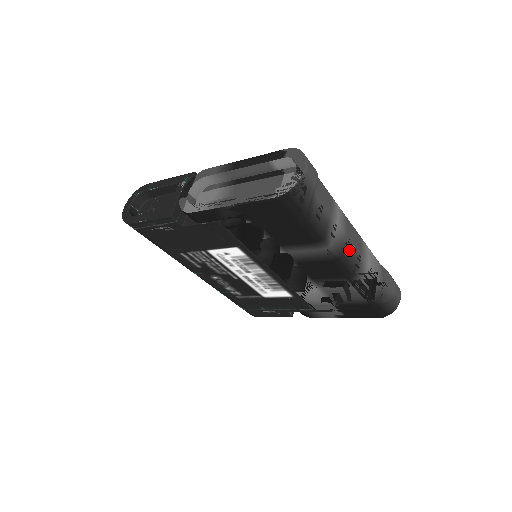
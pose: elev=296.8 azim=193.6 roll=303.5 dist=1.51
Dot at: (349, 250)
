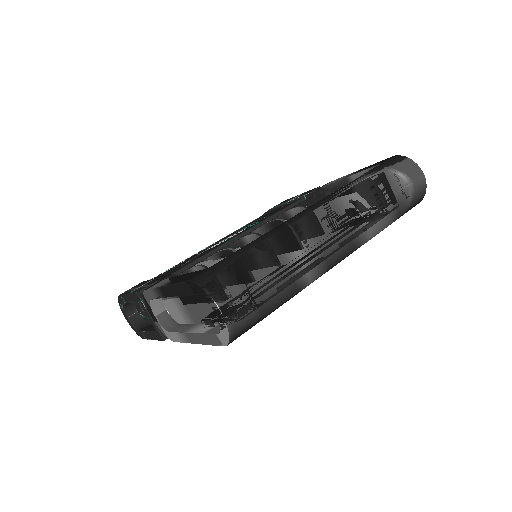
Dot at: (332, 247)
